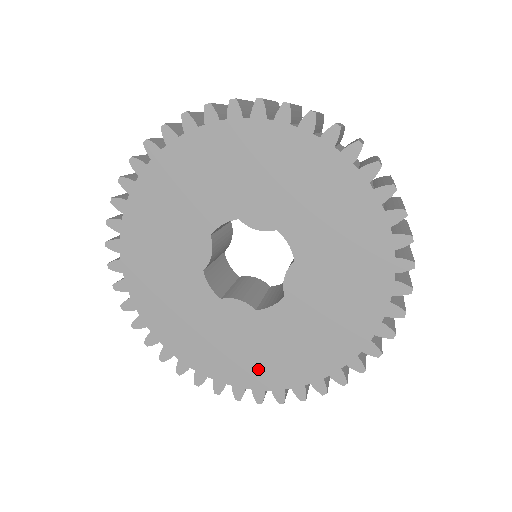
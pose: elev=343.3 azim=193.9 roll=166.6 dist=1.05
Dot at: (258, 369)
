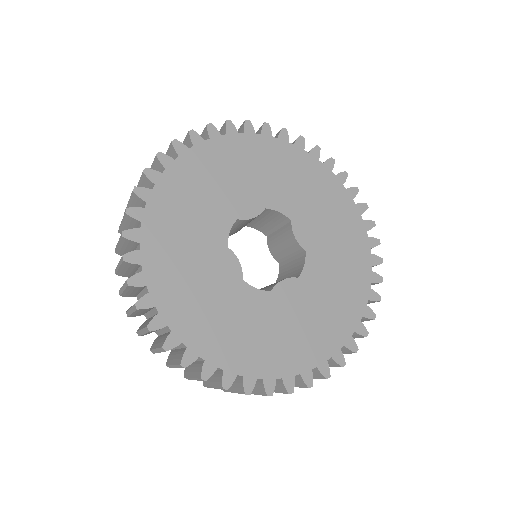
Dot at: (196, 320)
